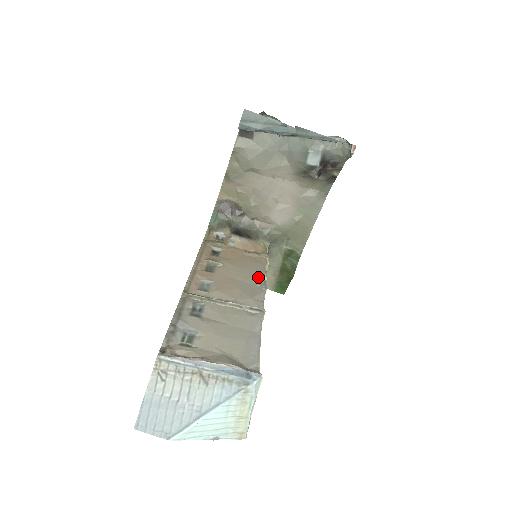
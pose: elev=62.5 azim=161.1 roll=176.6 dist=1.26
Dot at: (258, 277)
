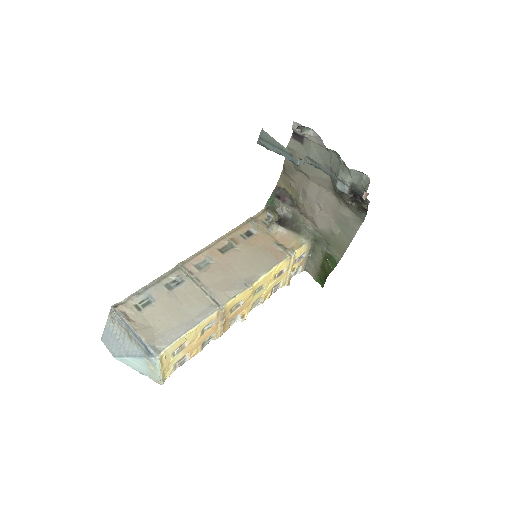
Dot at: (255, 273)
